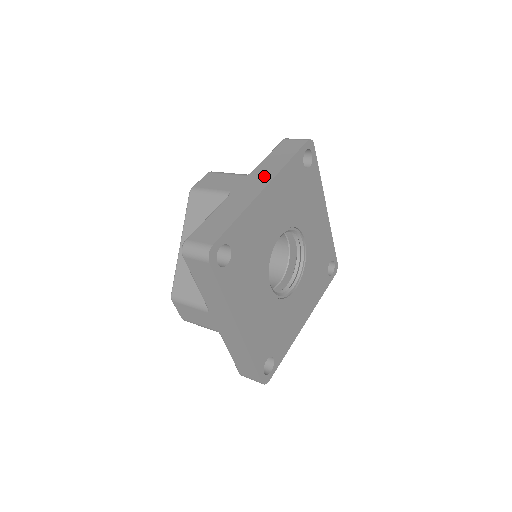
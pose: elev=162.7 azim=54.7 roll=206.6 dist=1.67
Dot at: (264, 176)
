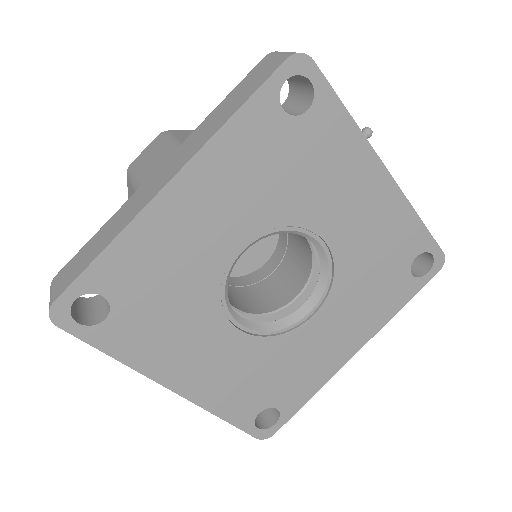
Dot at: (184, 155)
